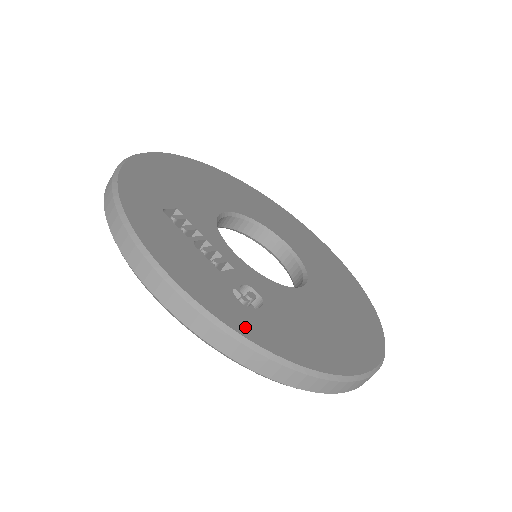
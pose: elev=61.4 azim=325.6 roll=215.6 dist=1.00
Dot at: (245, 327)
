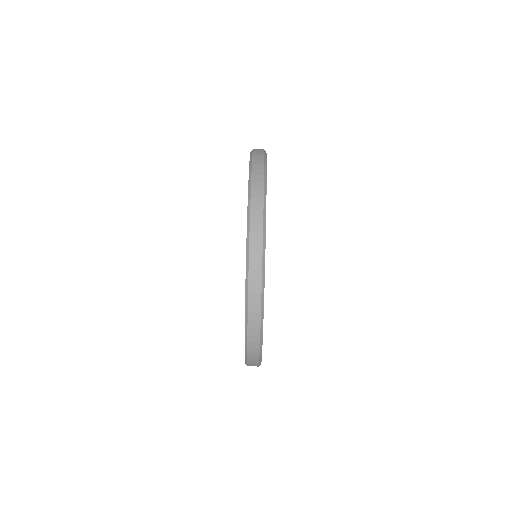
Dot at: occluded
